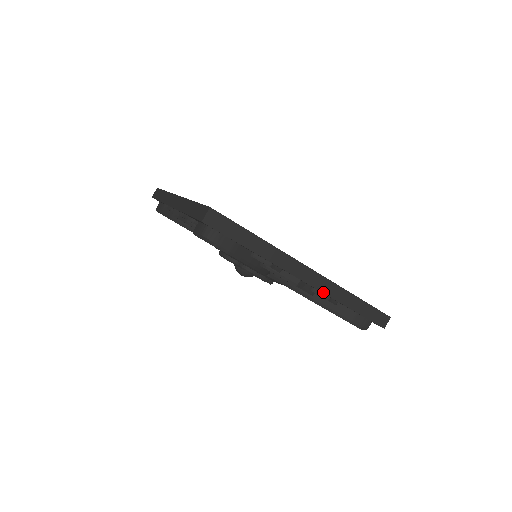
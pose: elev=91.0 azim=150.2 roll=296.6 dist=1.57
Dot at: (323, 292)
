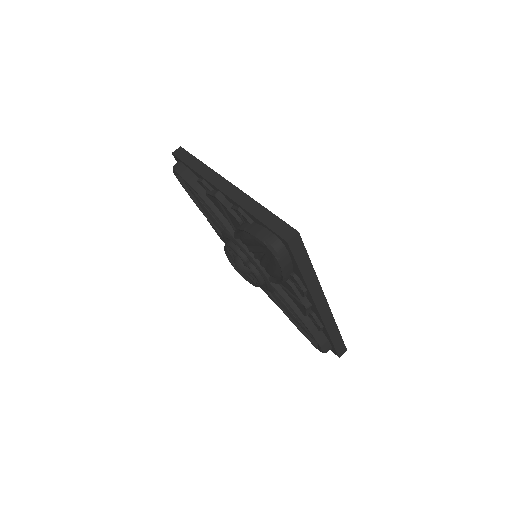
Dot at: (233, 199)
